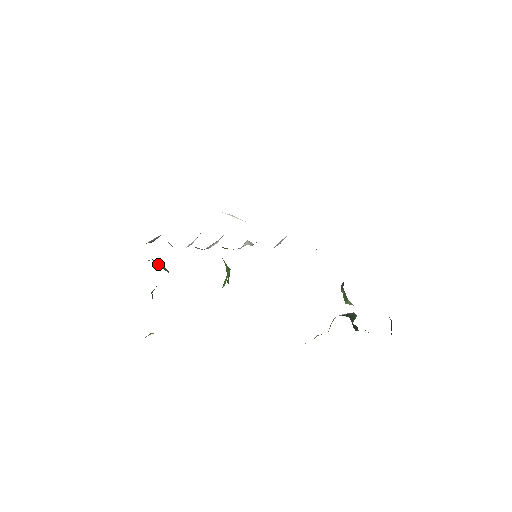
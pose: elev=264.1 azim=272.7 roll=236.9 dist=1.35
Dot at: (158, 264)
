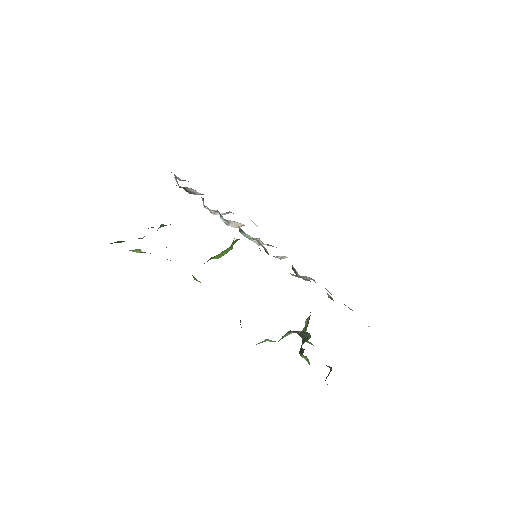
Dot at: occluded
